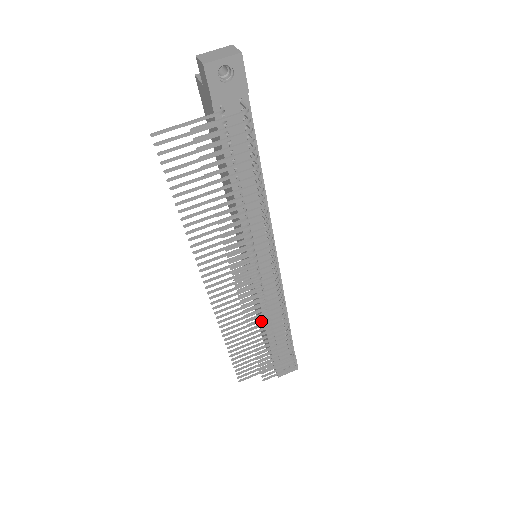
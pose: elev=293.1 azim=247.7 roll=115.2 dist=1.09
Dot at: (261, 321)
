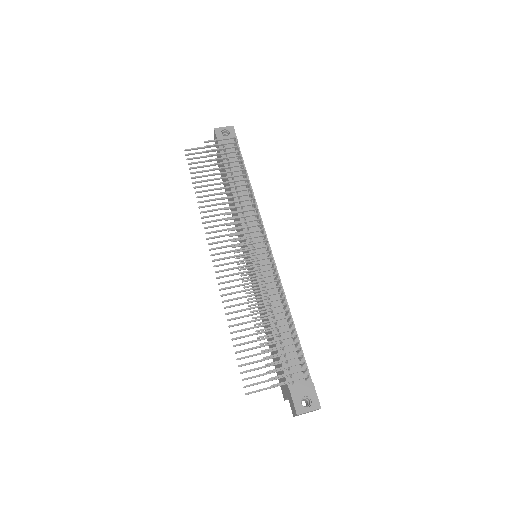
Dot at: (262, 306)
